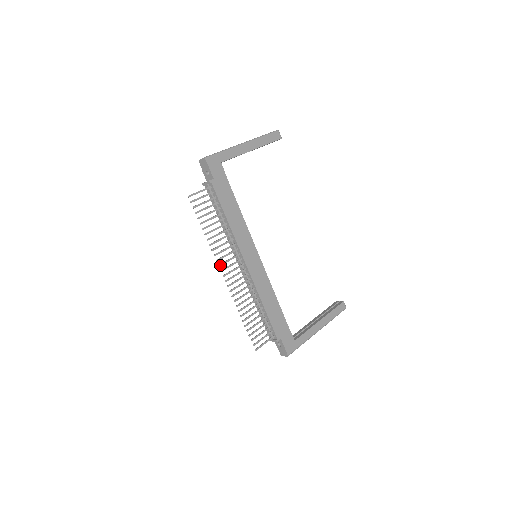
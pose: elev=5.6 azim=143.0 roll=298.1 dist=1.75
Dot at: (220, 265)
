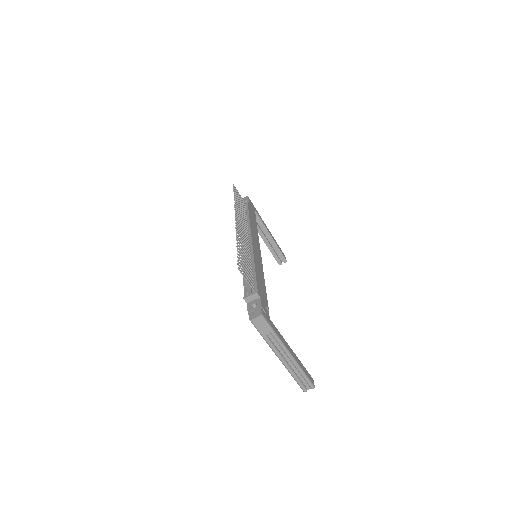
Dot at: (236, 216)
